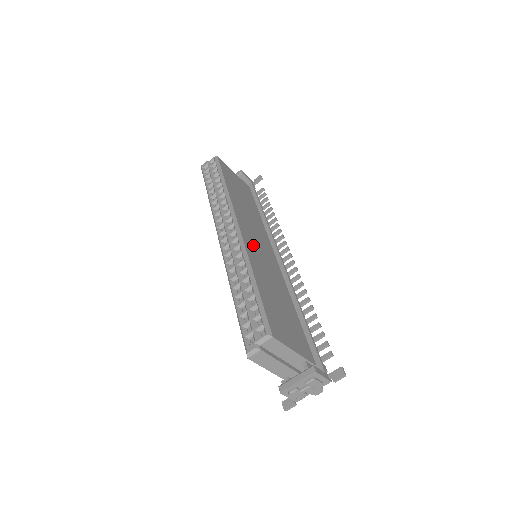
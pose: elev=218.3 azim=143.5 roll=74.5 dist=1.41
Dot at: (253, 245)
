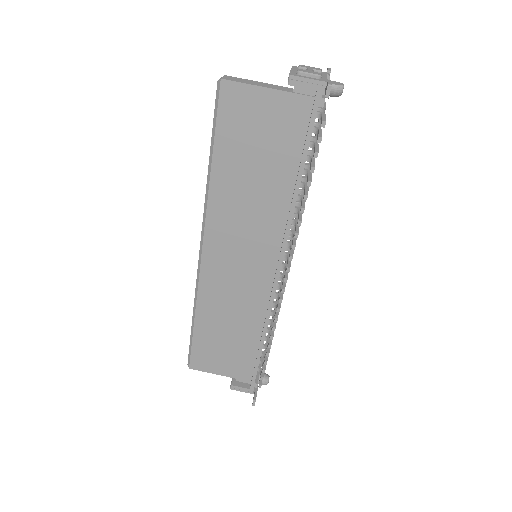
Dot at: occluded
